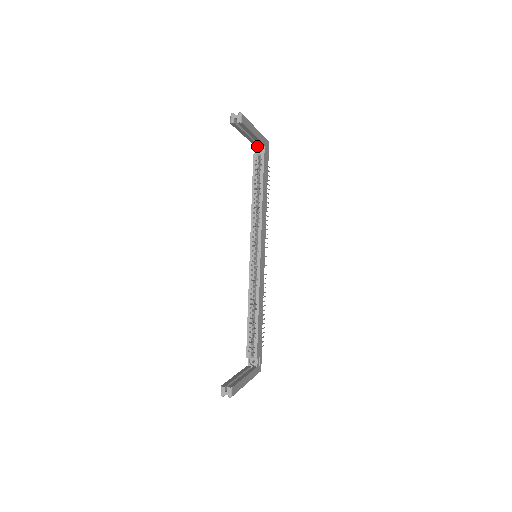
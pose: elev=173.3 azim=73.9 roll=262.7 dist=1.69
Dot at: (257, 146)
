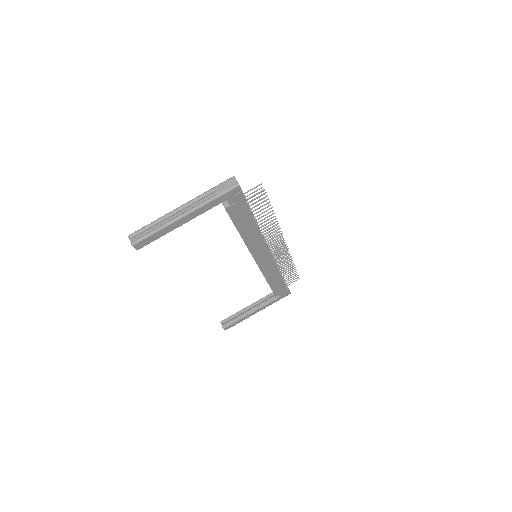
Dot at: occluded
